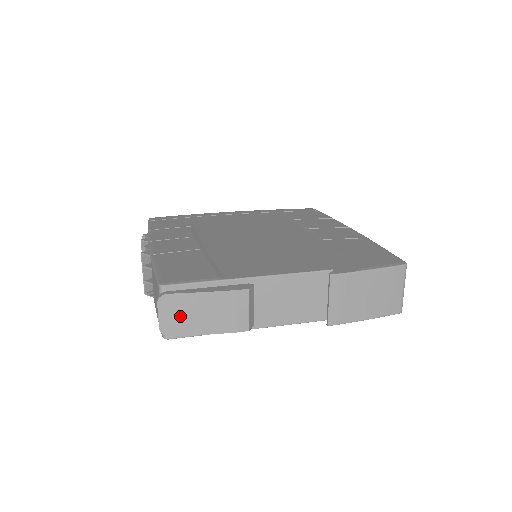
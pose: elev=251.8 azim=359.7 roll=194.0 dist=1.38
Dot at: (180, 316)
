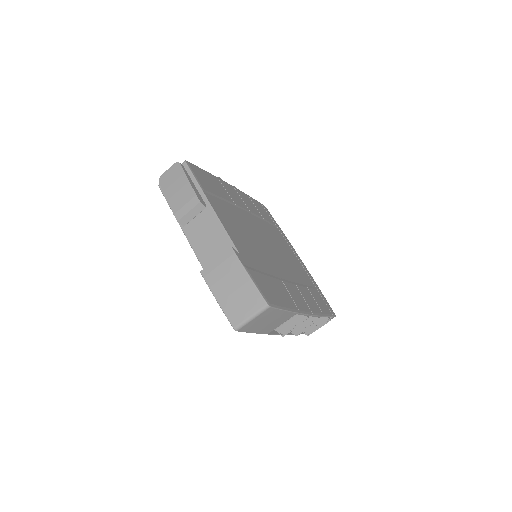
Dot at: (172, 179)
